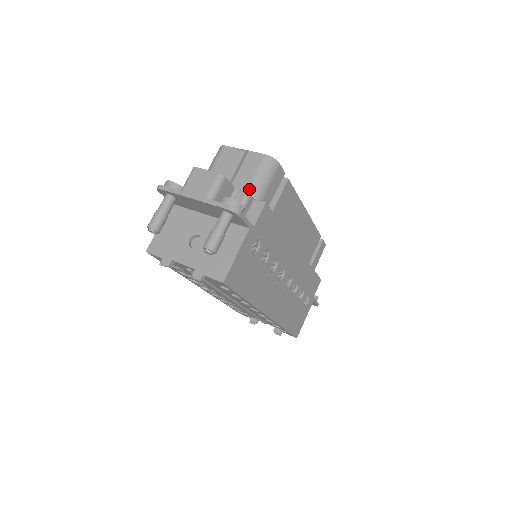
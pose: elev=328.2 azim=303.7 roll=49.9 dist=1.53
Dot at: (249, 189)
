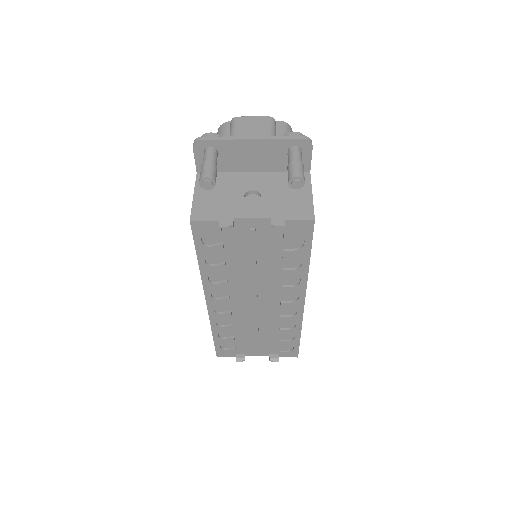
Dot at: occluded
